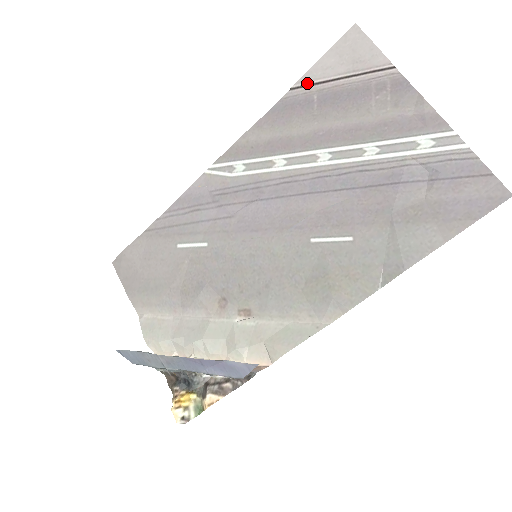
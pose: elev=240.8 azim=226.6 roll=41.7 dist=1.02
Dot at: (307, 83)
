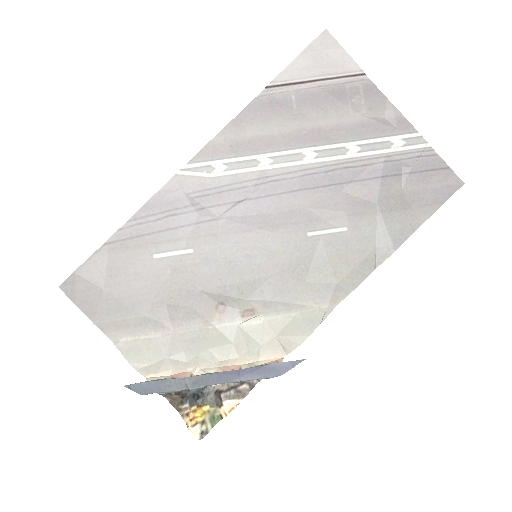
Dot at: (284, 82)
